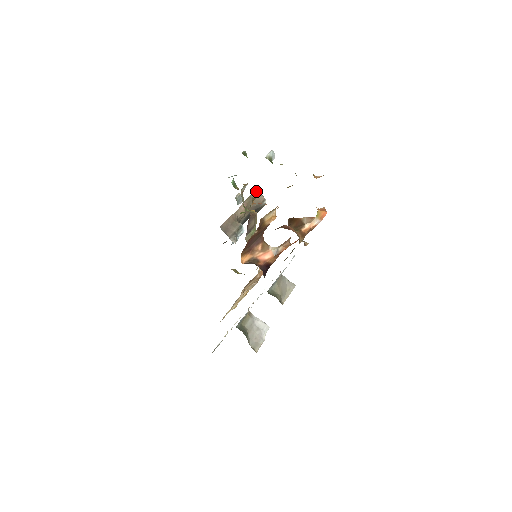
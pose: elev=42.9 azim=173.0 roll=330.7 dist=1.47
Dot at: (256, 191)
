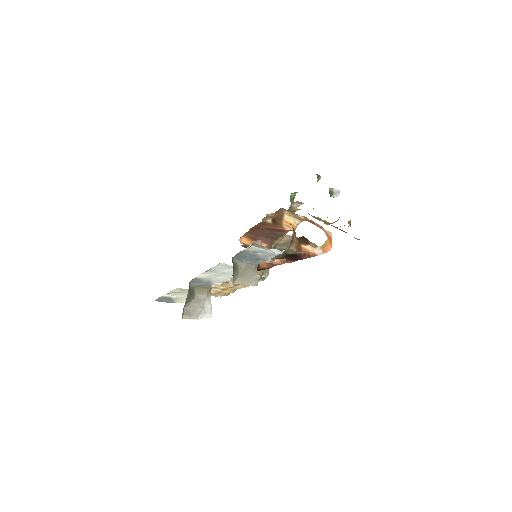
Dot at: occluded
